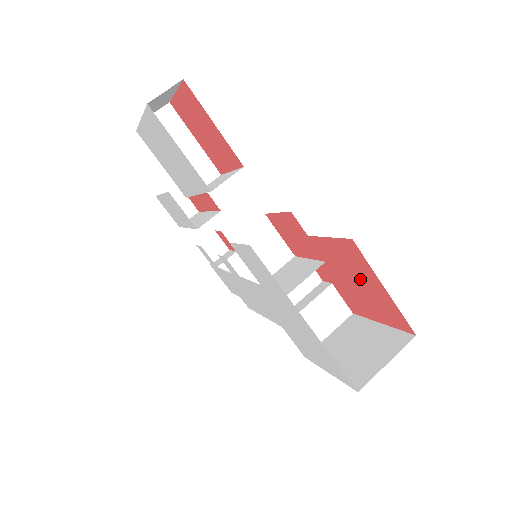
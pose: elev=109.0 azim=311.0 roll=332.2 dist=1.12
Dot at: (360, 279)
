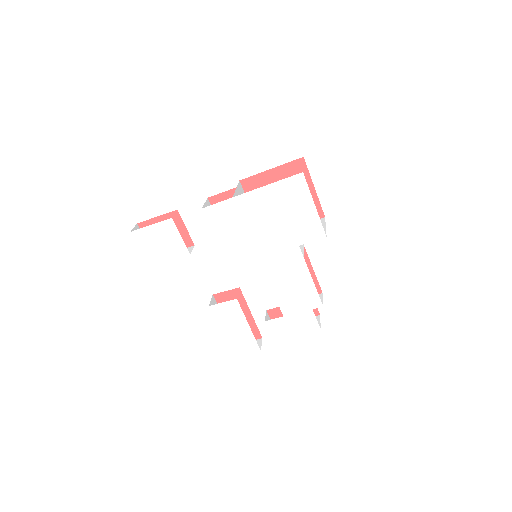
Dot at: occluded
